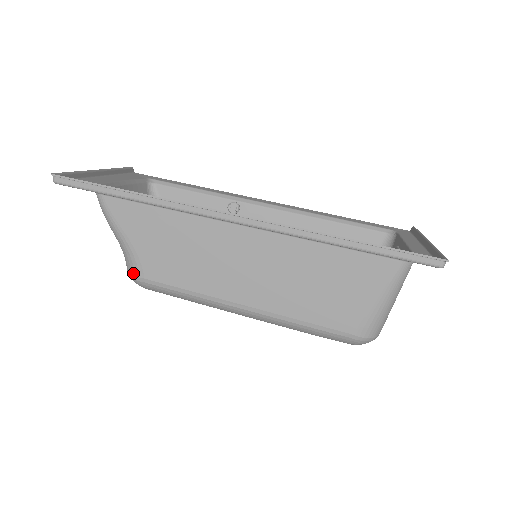
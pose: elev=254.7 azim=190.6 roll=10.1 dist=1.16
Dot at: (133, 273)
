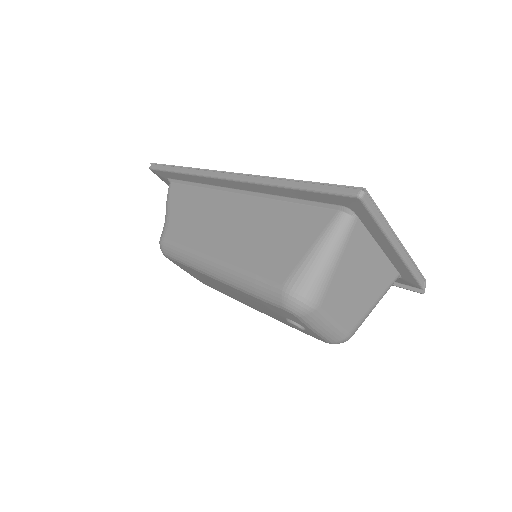
Dot at: (161, 236)
